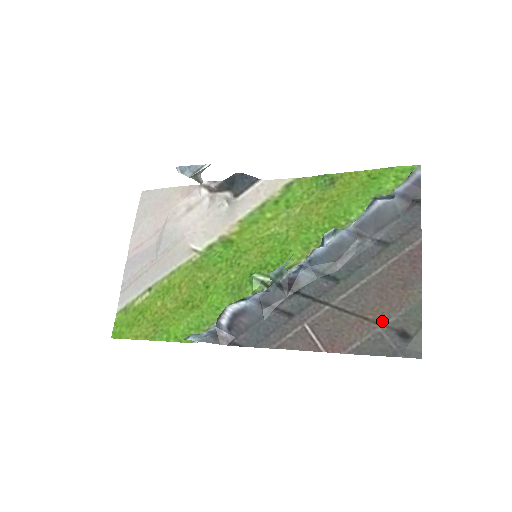
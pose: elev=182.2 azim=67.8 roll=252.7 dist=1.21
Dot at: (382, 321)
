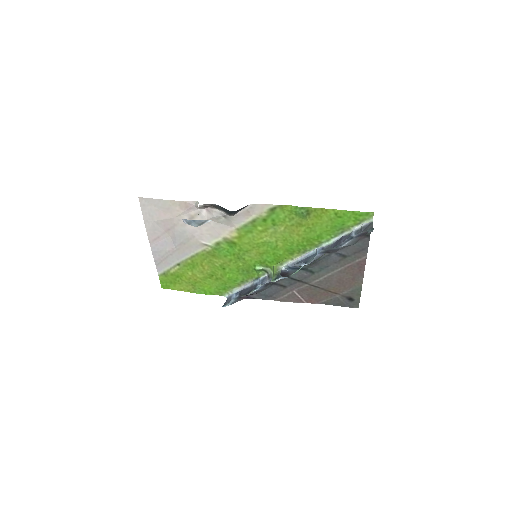
Dot at: (339, 293)
